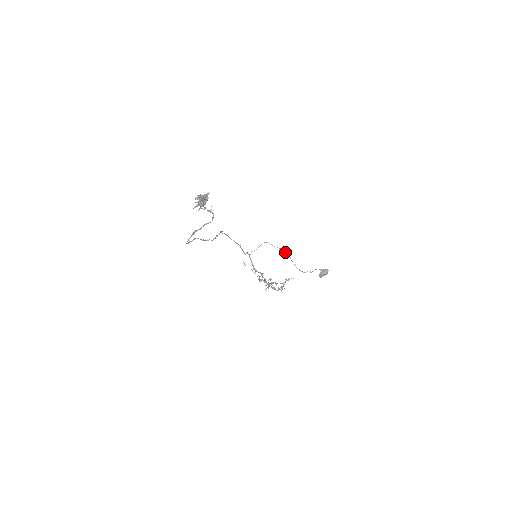
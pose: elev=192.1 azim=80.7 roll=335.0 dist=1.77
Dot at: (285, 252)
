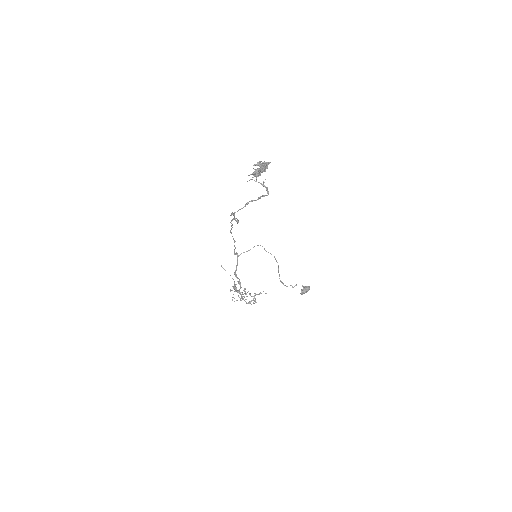
Dot at: occluded
